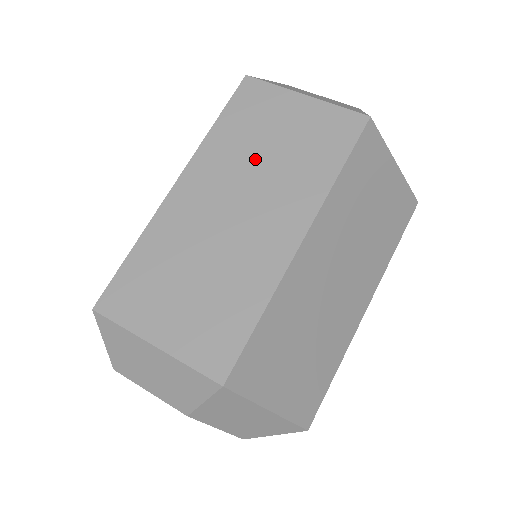
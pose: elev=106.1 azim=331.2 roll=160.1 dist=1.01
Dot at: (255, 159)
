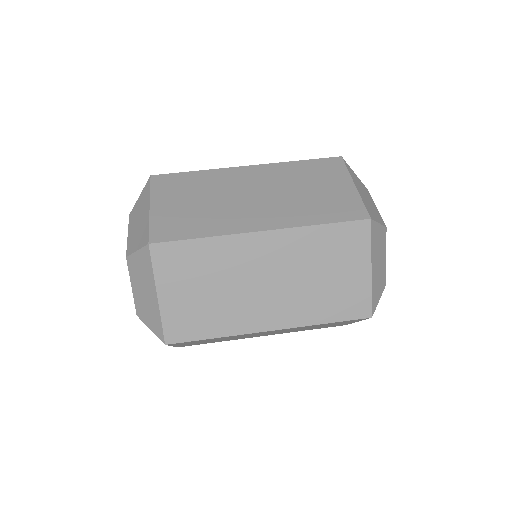
Dot at: (293, 187)
